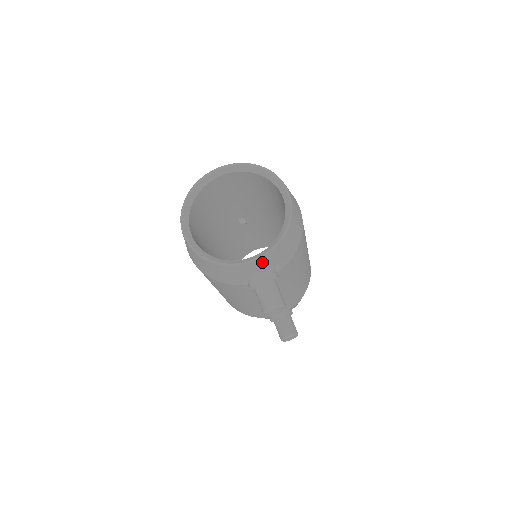
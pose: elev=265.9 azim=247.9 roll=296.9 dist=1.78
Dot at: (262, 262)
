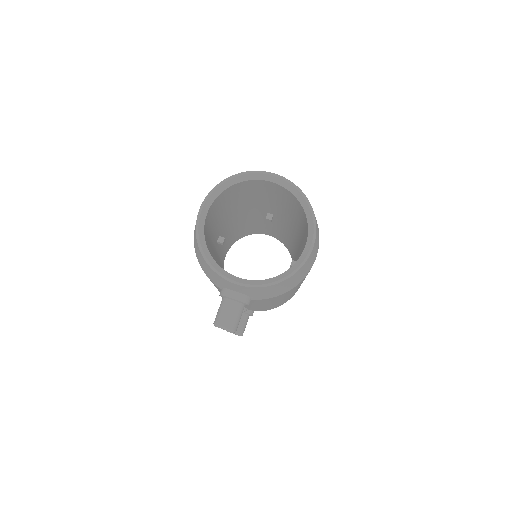
Dot at: (243, 288)
